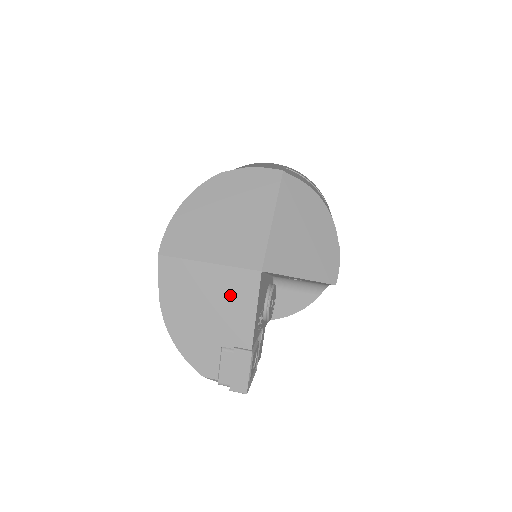
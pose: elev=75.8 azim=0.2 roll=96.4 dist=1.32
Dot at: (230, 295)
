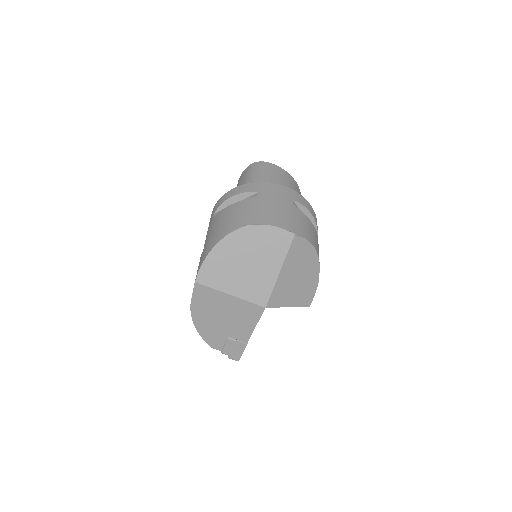
Dot at: (241, 314)
